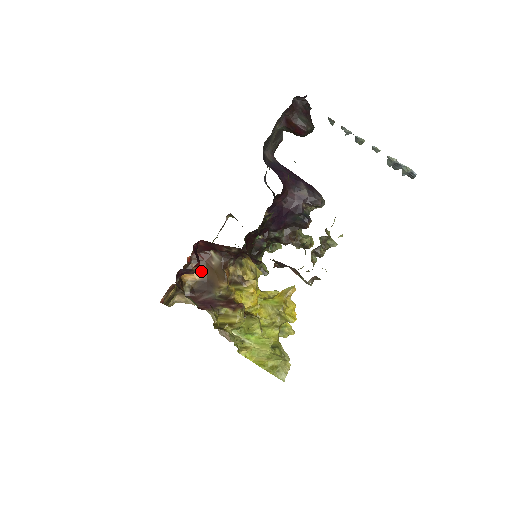
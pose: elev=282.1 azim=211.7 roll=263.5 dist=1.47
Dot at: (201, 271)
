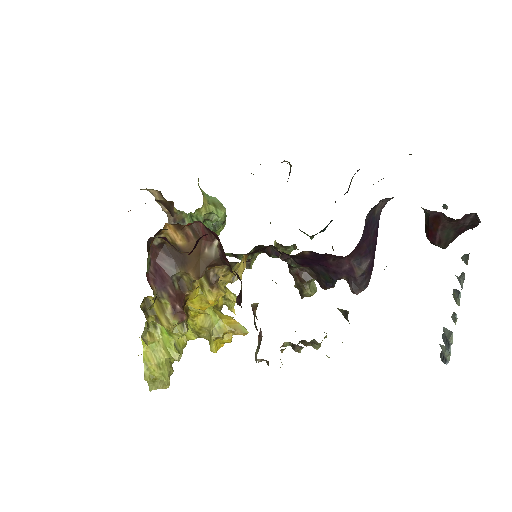
Dot at: (188, 241)
